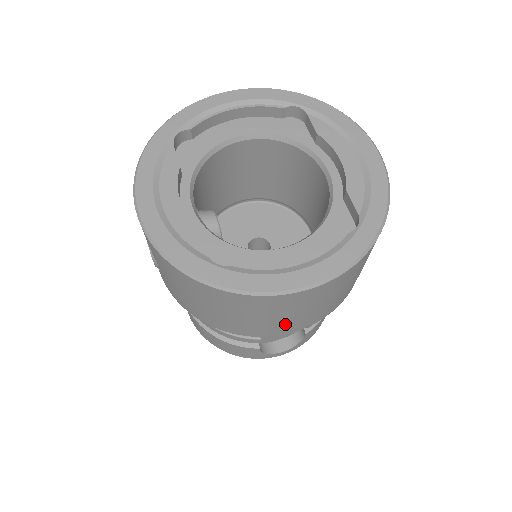
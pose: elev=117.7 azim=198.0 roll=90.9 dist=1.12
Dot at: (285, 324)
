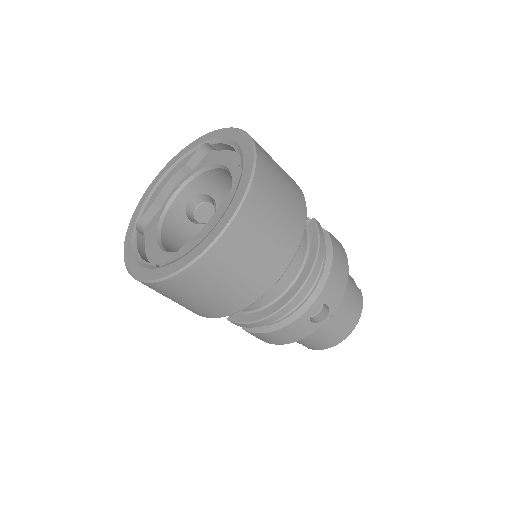
Dot at: occluded
